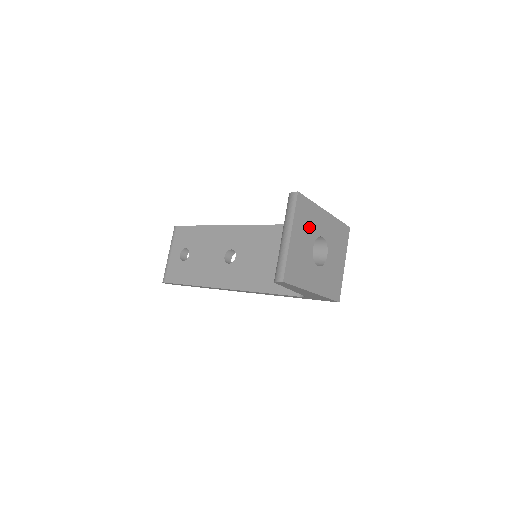
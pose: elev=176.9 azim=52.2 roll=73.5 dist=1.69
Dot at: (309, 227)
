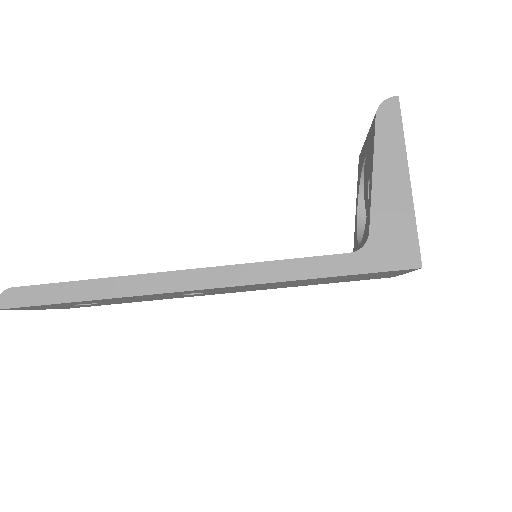
Dot at: occluded
